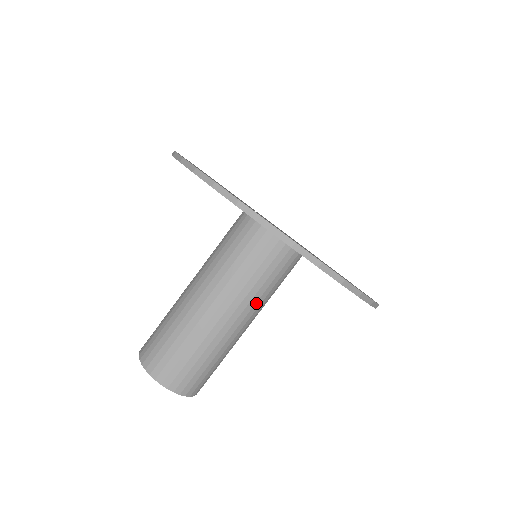
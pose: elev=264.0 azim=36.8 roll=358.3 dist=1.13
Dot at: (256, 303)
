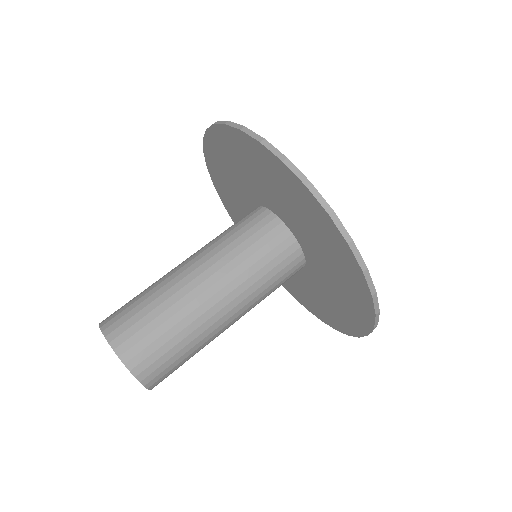
Dot at: (237, 278)
